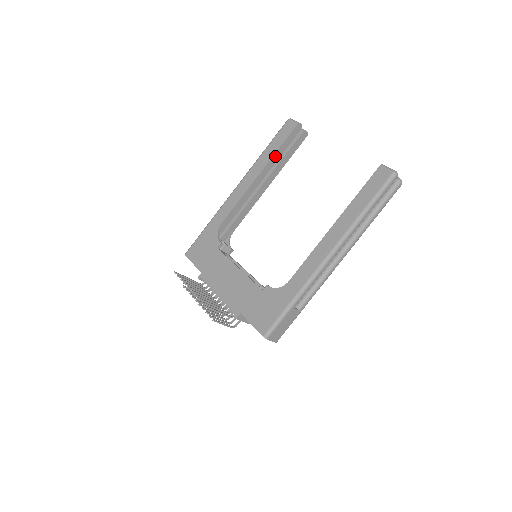
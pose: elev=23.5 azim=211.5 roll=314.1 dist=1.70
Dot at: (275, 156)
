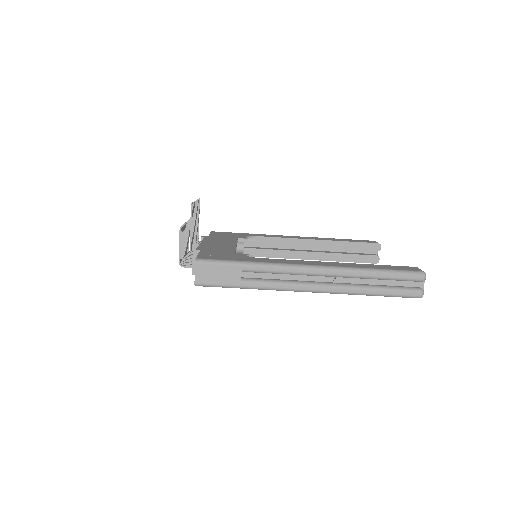
Dot at: (342, 243)
